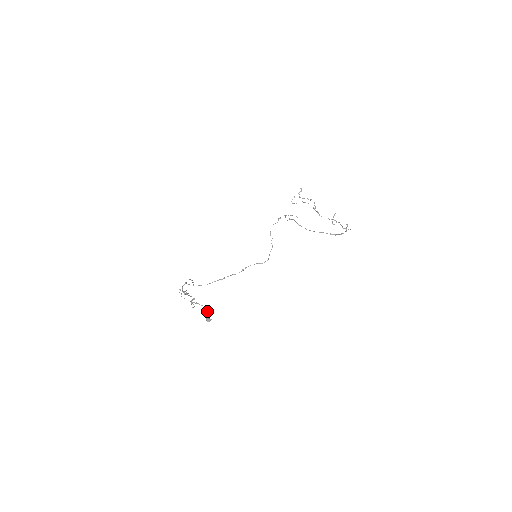
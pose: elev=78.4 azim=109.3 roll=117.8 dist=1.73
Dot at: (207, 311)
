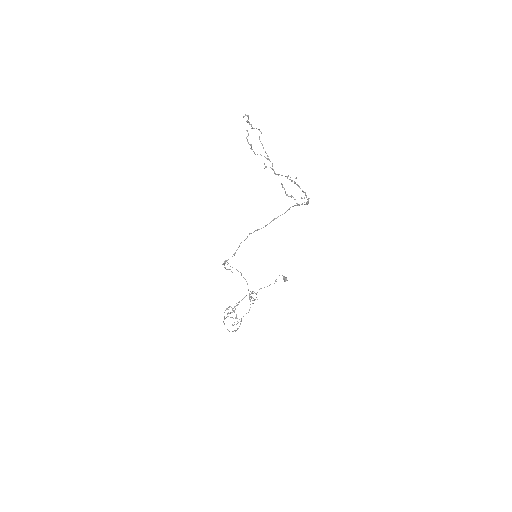
Dot at: (274, 283)
